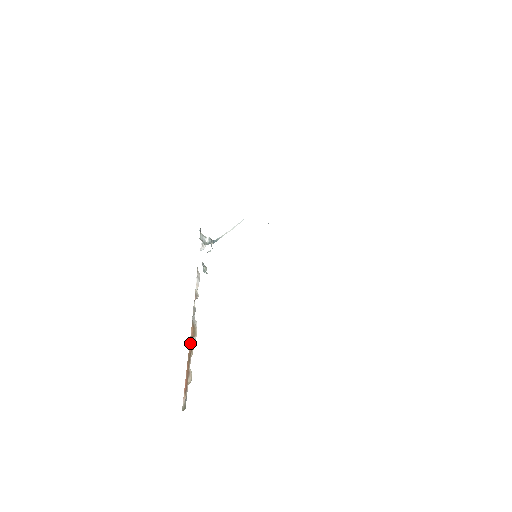
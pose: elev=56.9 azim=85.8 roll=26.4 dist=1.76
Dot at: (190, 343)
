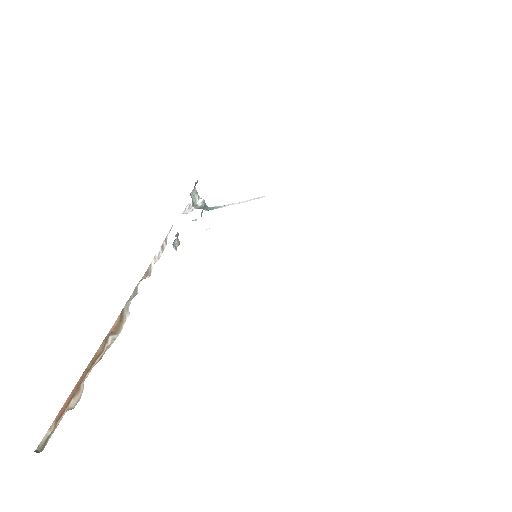
Dot at: (104, 341)
